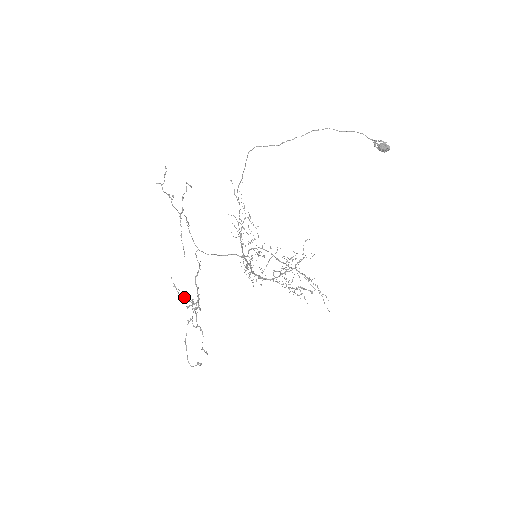
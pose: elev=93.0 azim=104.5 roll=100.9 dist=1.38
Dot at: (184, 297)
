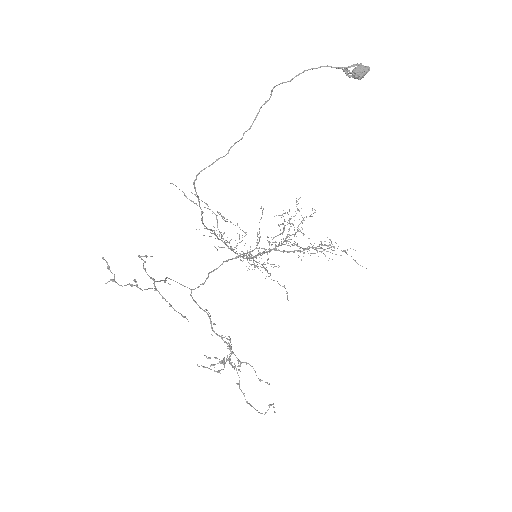
Dot at: (217, 363)
